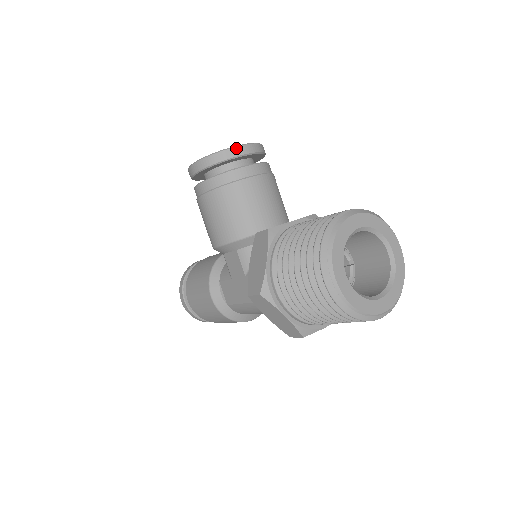
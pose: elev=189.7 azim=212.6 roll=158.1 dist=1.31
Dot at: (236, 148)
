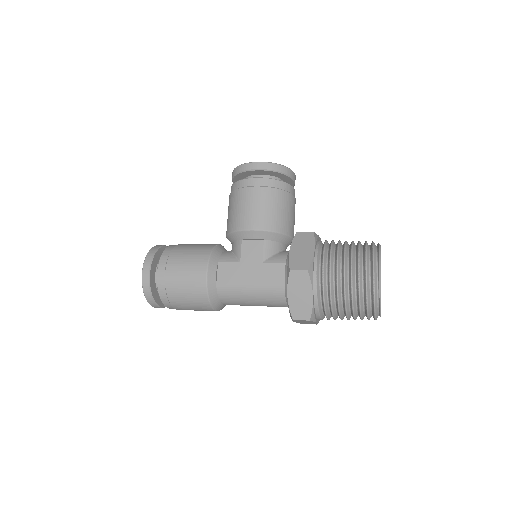
Dot at: (292, 171)
